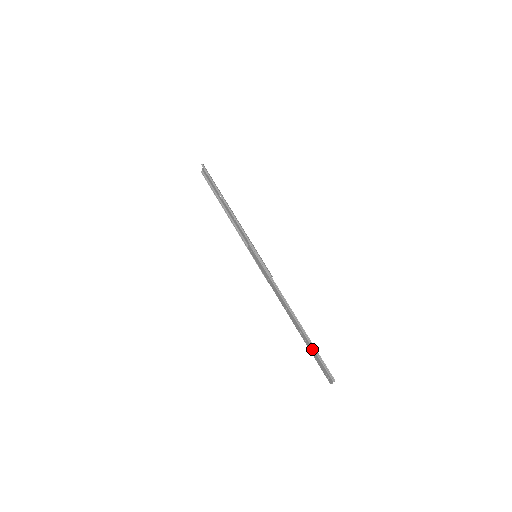
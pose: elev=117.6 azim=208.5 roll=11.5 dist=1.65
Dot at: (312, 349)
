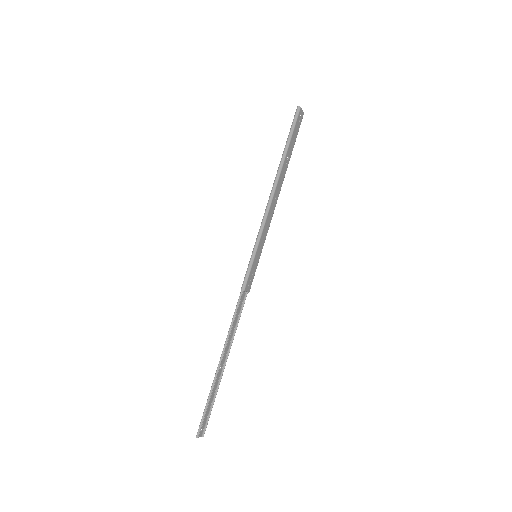
Dot at: (210, 392)
